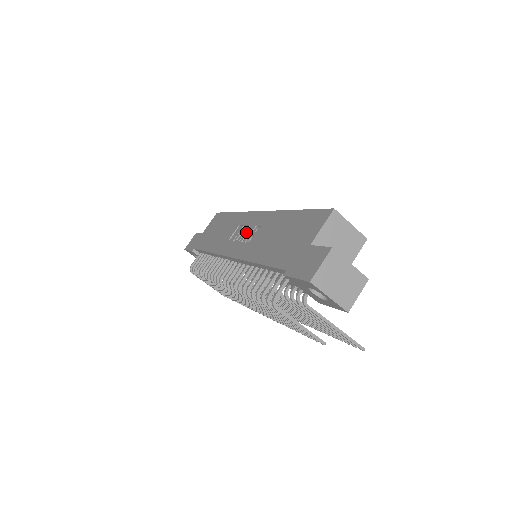
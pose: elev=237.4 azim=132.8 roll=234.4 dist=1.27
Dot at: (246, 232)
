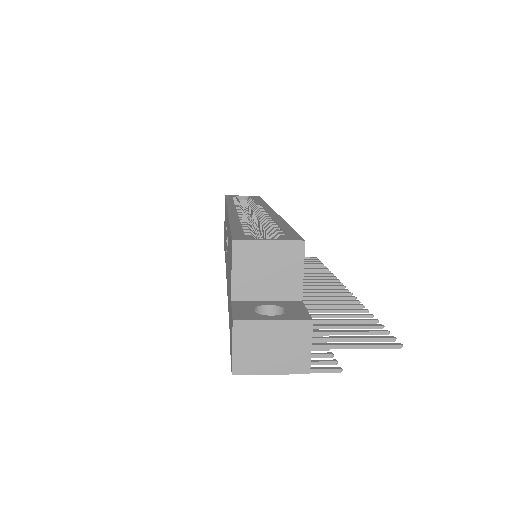
Dot at: occluded
